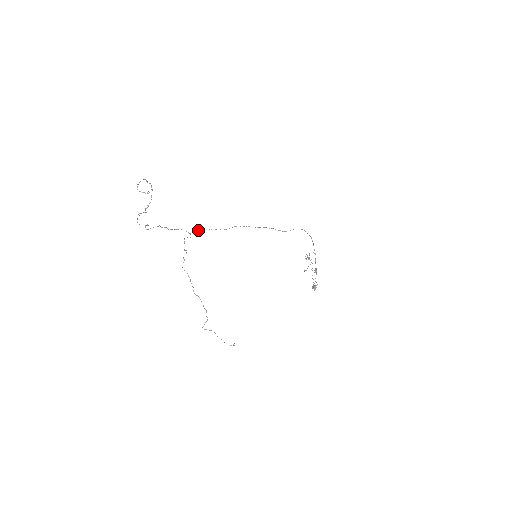
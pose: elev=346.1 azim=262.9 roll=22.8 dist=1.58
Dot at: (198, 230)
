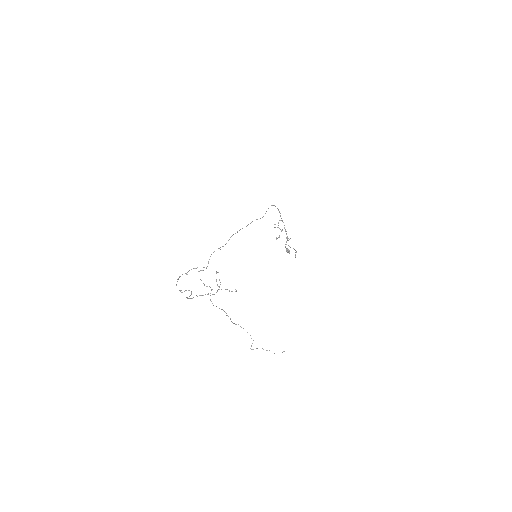
Dot at: occluded
